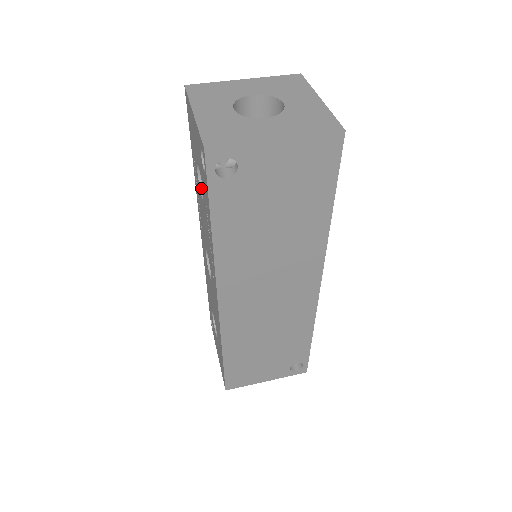
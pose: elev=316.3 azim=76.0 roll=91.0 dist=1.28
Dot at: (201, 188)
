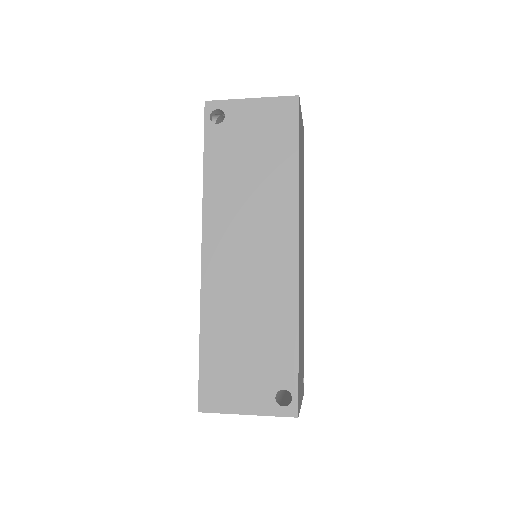
Dot at: occluded
